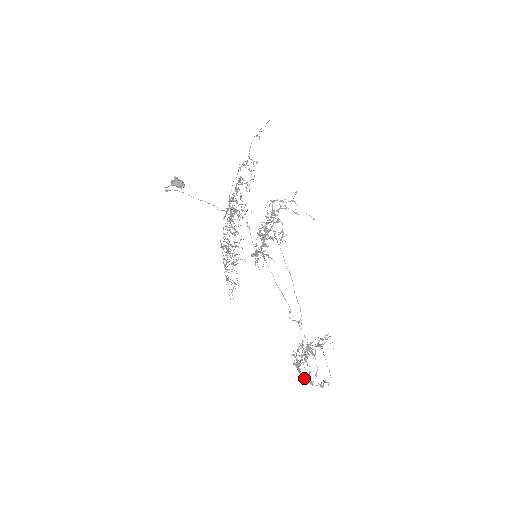
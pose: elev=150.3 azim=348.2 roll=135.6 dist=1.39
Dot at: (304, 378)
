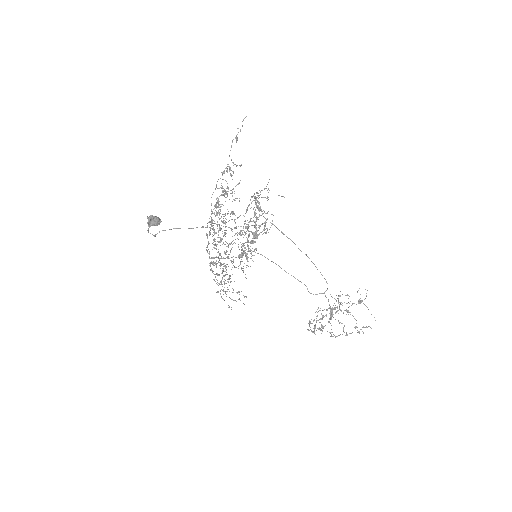
Dot at: (331, 335)
